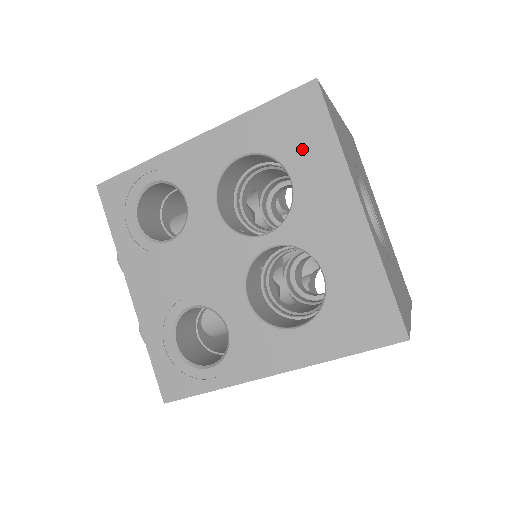
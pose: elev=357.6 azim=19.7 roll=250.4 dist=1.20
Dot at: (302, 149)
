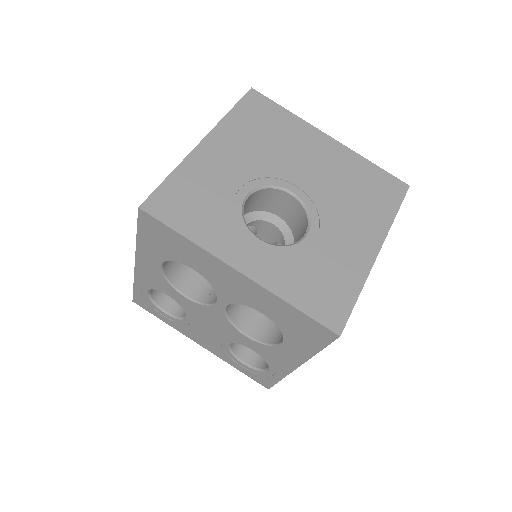
Dot at: (179, 251)
